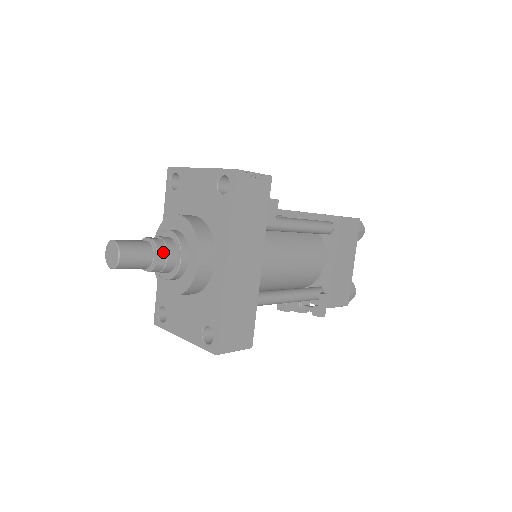
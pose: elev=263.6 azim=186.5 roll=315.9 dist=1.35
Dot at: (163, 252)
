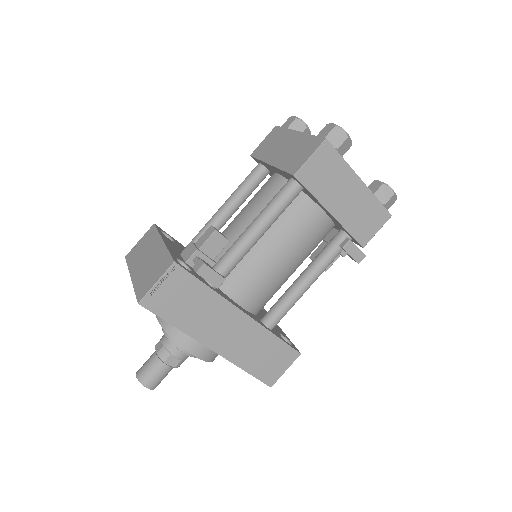
Dot at: (170, 357)
